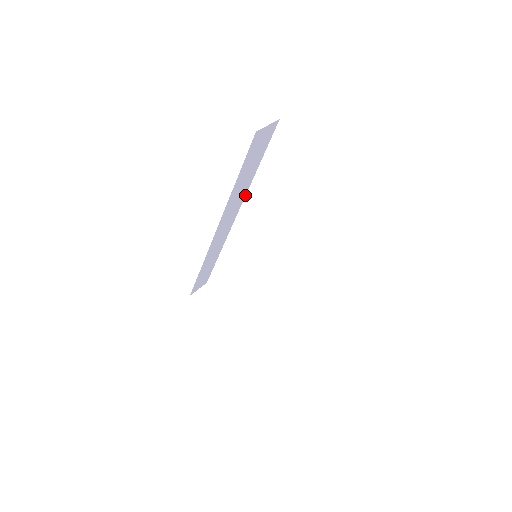
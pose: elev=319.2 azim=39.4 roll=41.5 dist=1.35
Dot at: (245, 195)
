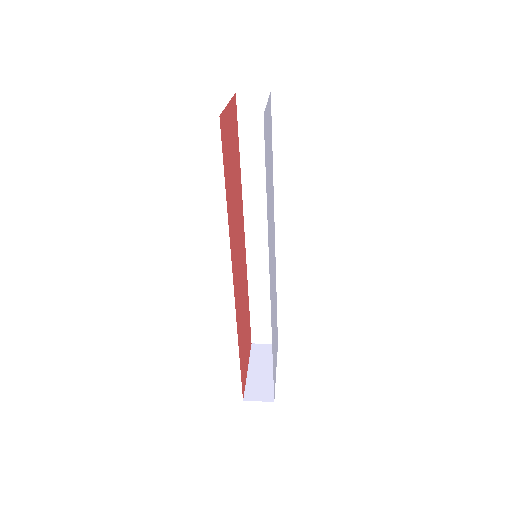
Dot at: (273, 197)
